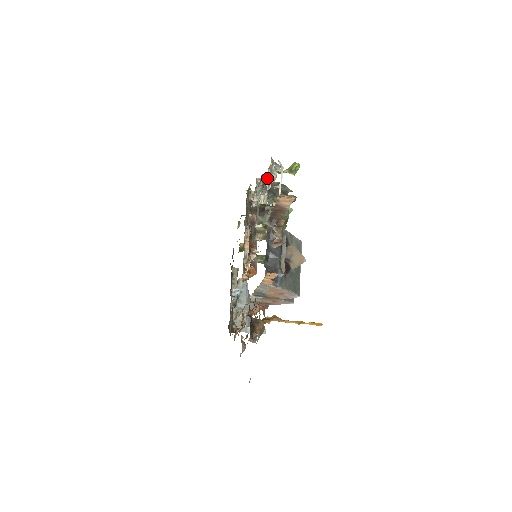
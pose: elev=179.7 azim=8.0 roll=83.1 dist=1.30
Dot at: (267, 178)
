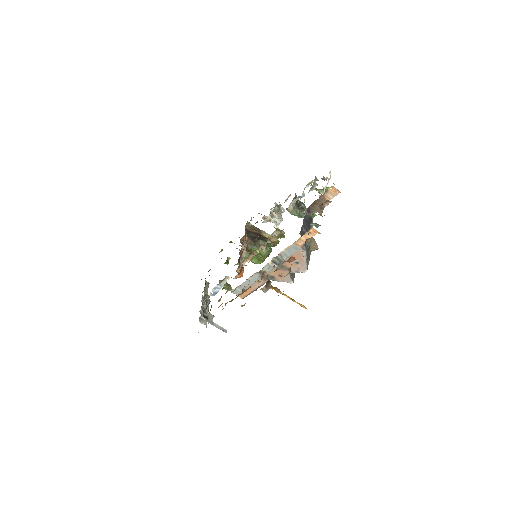
Dot at: occluded
